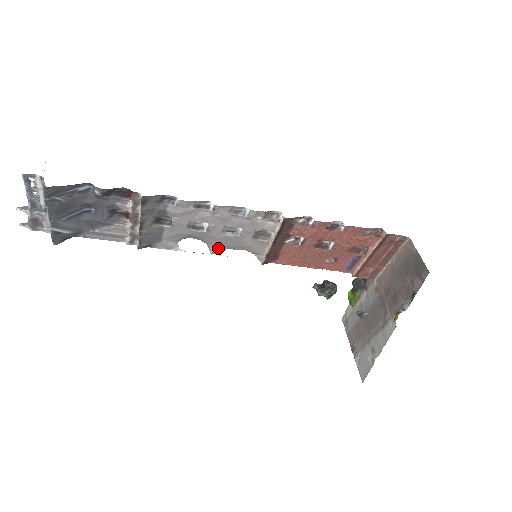
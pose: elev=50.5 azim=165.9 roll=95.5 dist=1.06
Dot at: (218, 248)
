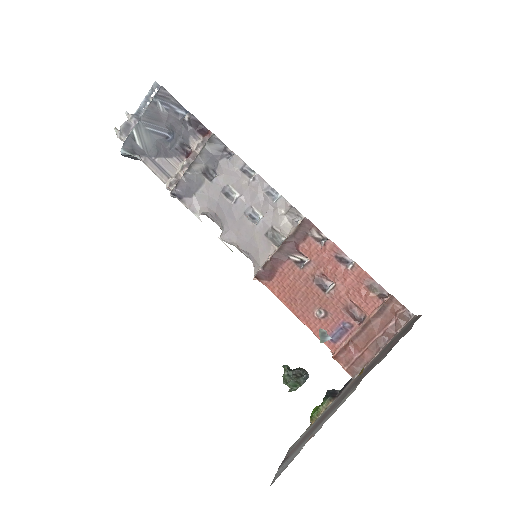
Dot at: (229, 235)
